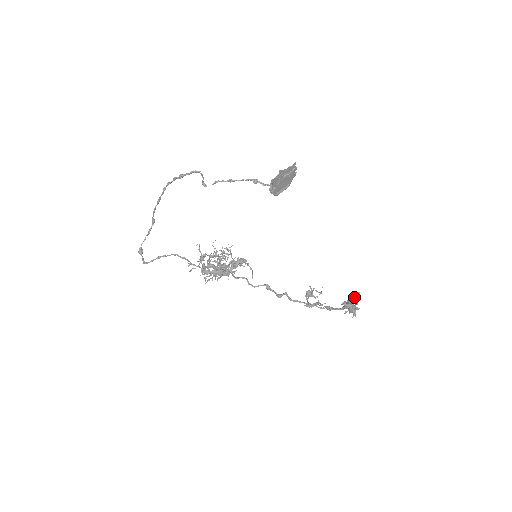
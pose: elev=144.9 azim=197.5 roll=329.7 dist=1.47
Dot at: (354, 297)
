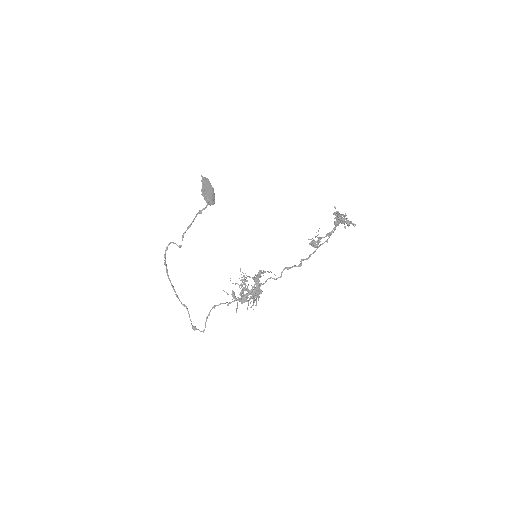
Dot at: (335, 212)
